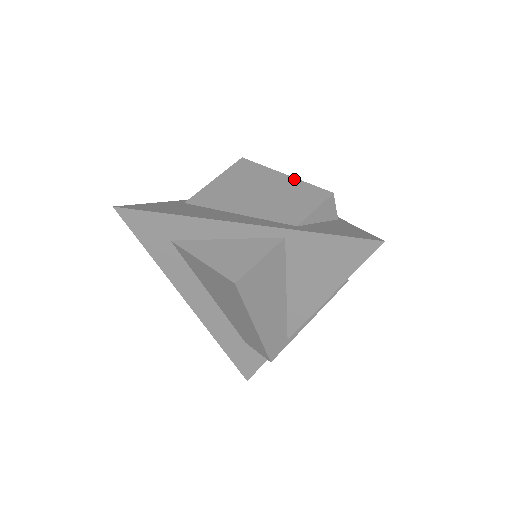
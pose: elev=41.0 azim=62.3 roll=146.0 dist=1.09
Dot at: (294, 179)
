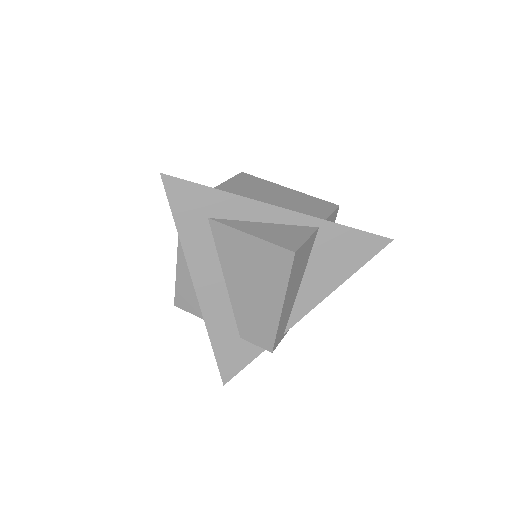
Dot at: (301, 193)
